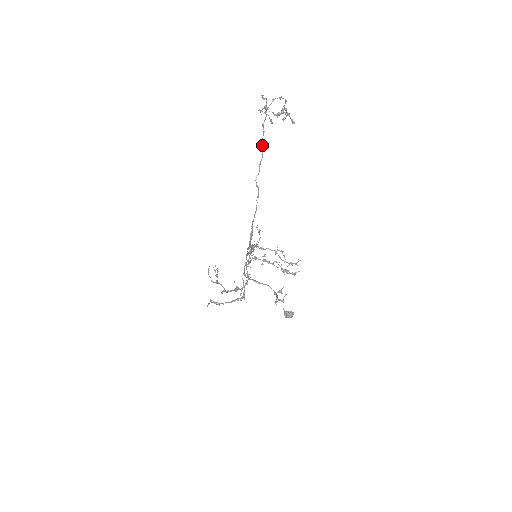
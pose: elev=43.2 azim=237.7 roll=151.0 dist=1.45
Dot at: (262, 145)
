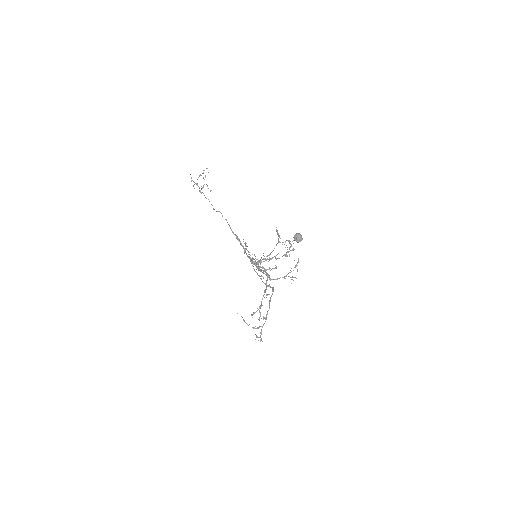
Dot at: occluded
